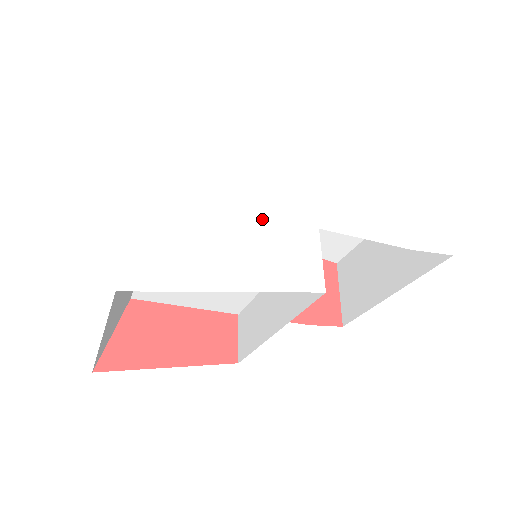
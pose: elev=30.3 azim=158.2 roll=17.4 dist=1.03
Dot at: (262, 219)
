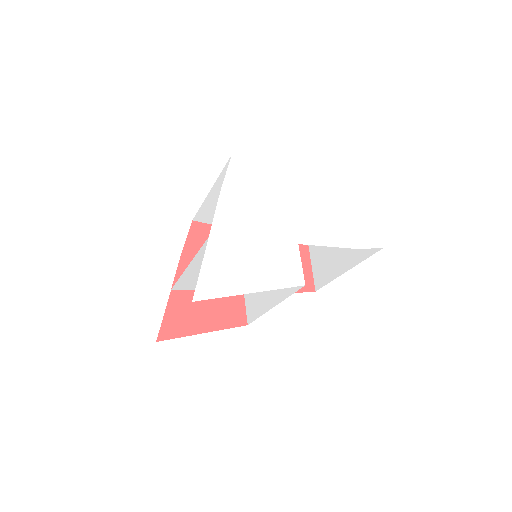
Dot at: (264, 244)
